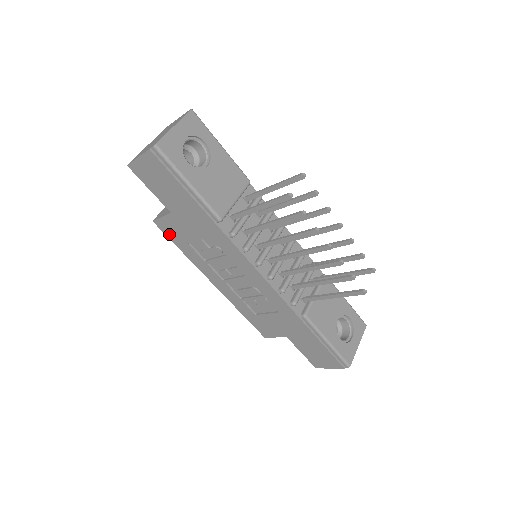
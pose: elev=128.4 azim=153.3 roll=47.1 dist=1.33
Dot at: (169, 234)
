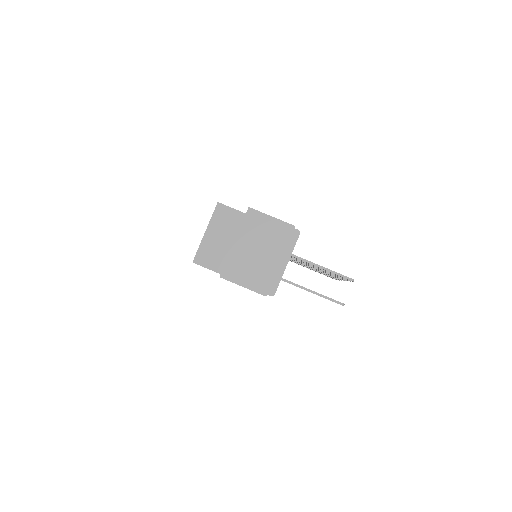
Dot at: occluded
